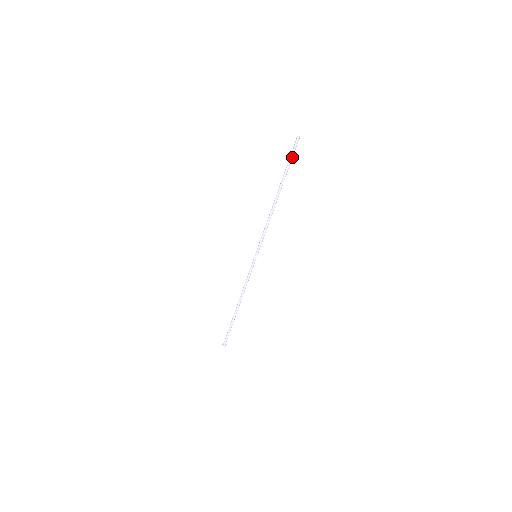
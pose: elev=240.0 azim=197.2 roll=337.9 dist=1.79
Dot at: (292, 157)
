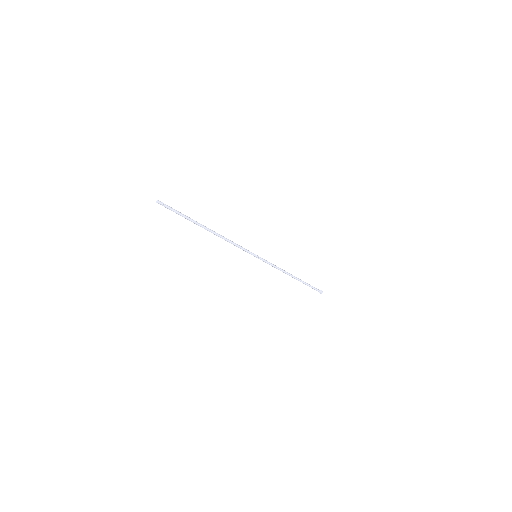
Dot at: (176, 211)
